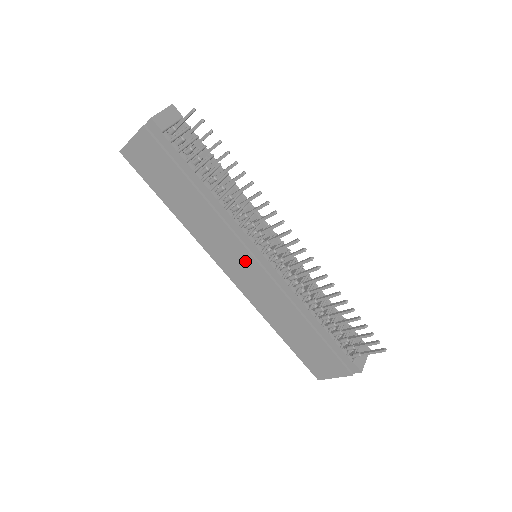
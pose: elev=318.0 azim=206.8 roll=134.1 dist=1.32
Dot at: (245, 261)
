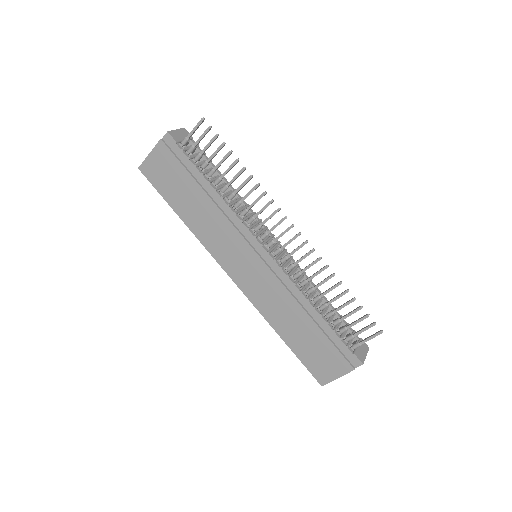
Dot at: (246, 256)
